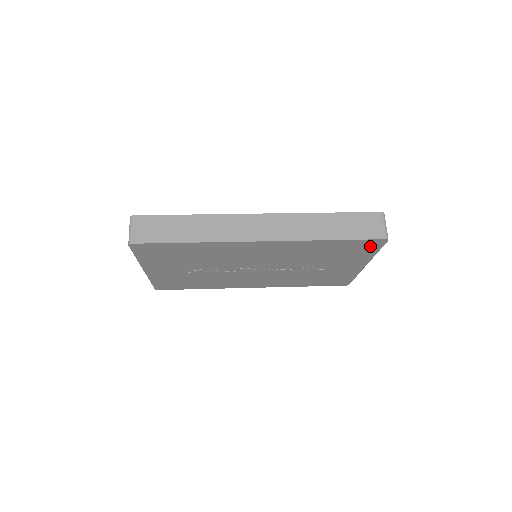
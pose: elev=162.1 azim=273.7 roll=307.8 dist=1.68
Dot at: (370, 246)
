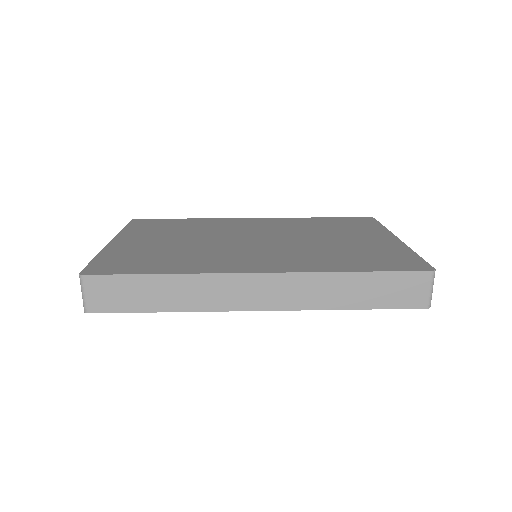
Dot at: occluded
